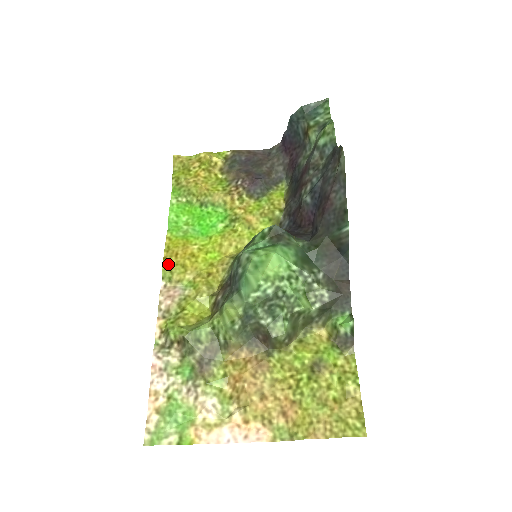
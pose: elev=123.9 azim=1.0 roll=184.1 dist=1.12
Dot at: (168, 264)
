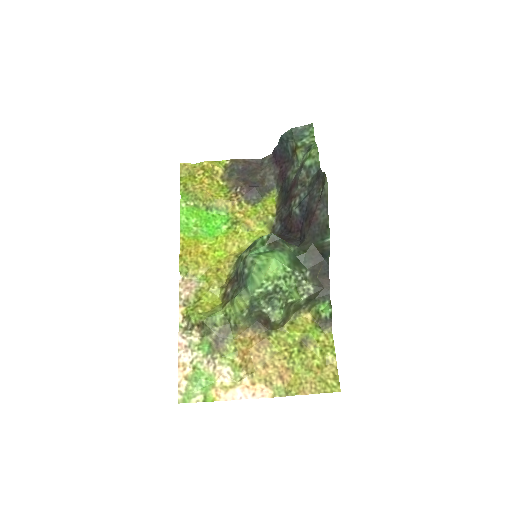
Dot at: (184, 261)
